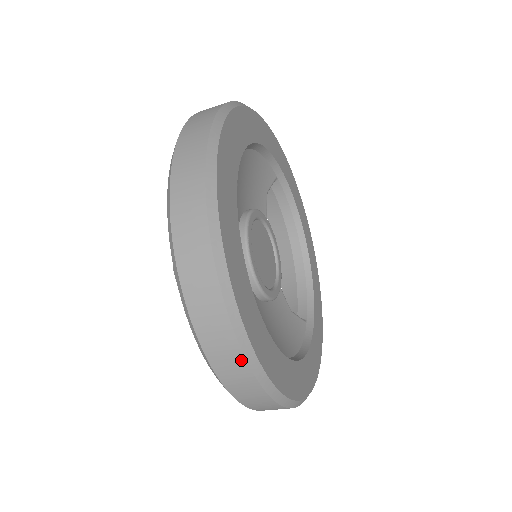
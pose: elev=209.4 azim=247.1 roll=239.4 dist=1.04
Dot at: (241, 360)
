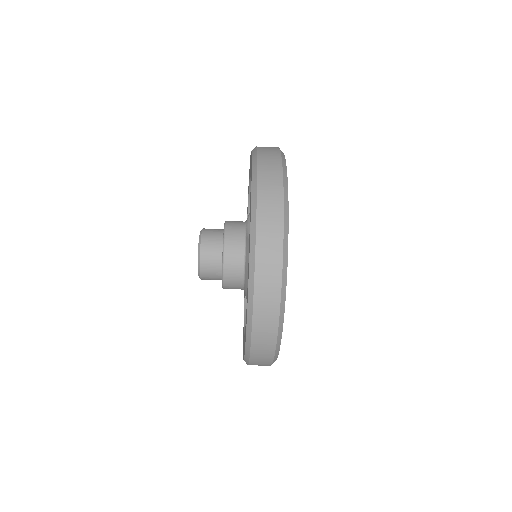
Dot at: (280, 193)
